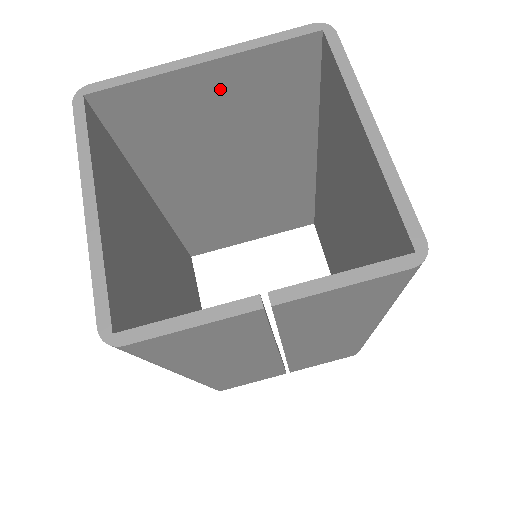
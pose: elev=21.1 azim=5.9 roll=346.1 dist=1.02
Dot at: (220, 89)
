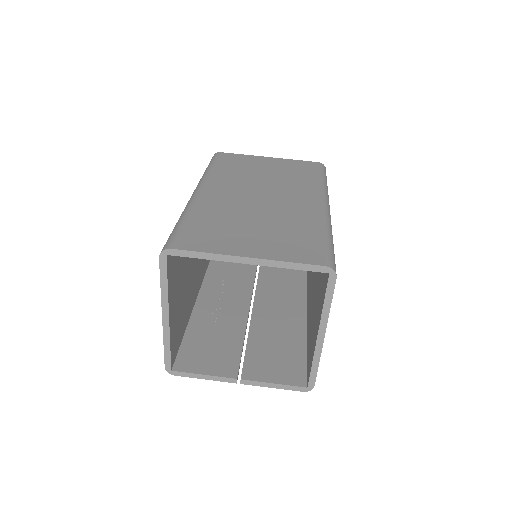
Dot at: occluded
